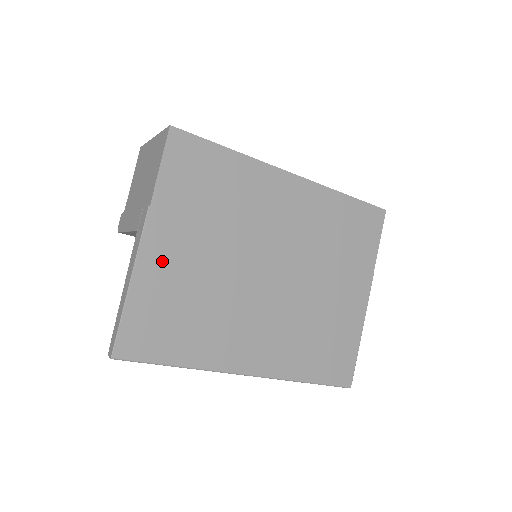
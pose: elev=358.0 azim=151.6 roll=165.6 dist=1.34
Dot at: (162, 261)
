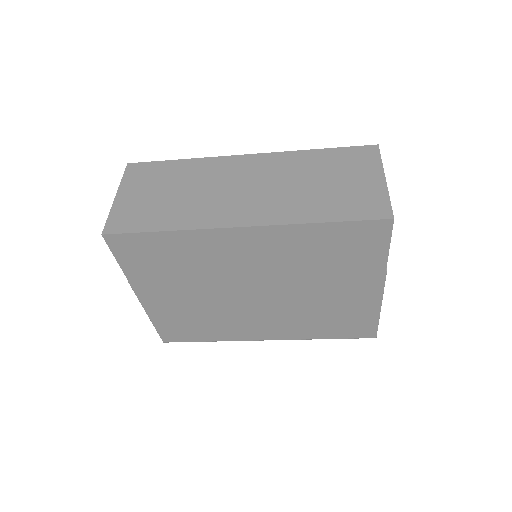
Dot at: (160, 304)
